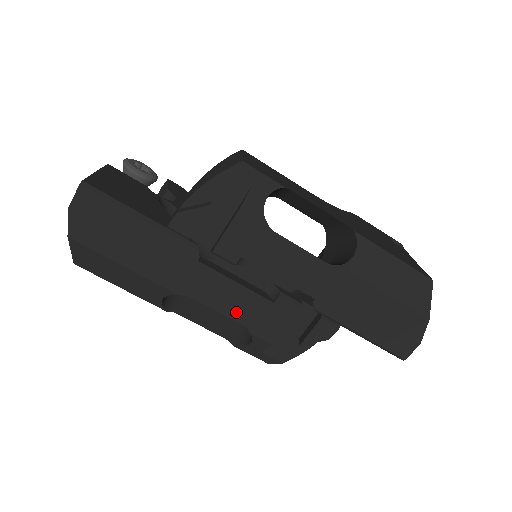
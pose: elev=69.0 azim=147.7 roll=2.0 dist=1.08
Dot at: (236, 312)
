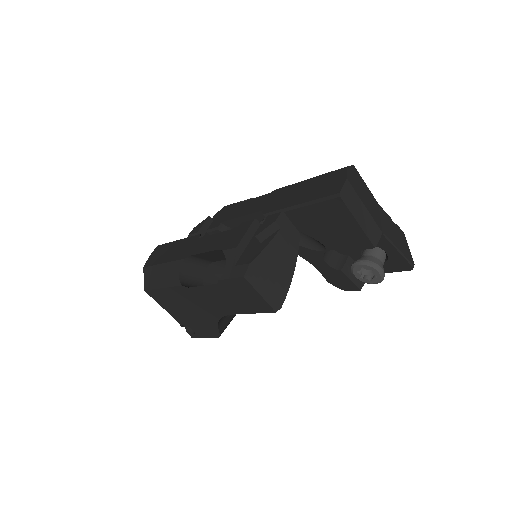
Dot at: (215, 246)
